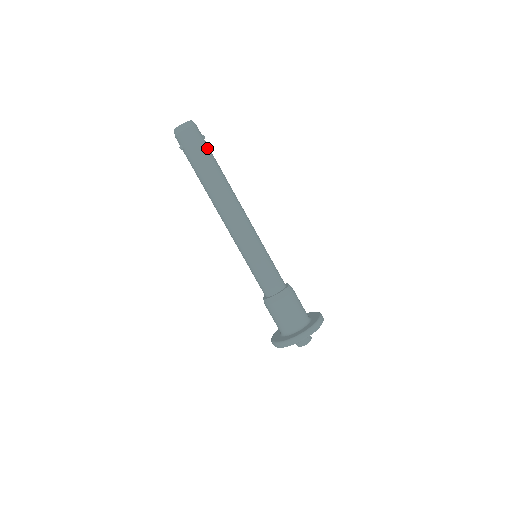
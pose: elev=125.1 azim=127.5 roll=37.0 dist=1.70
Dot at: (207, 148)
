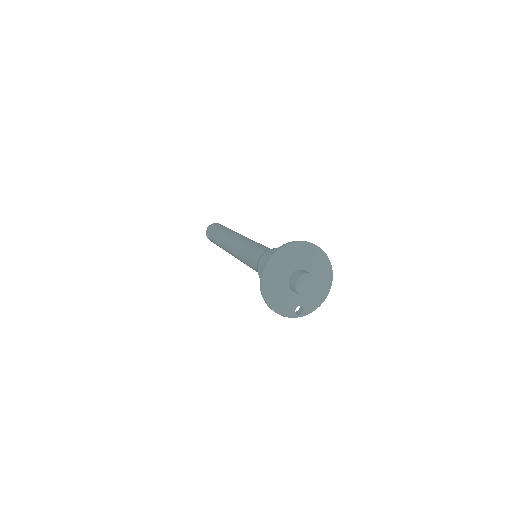
Dot at: occluded
